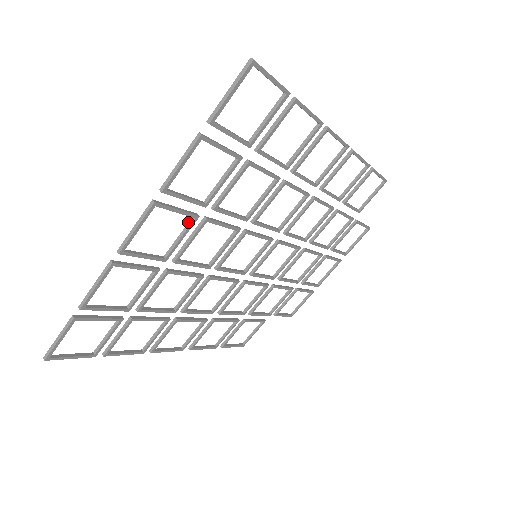
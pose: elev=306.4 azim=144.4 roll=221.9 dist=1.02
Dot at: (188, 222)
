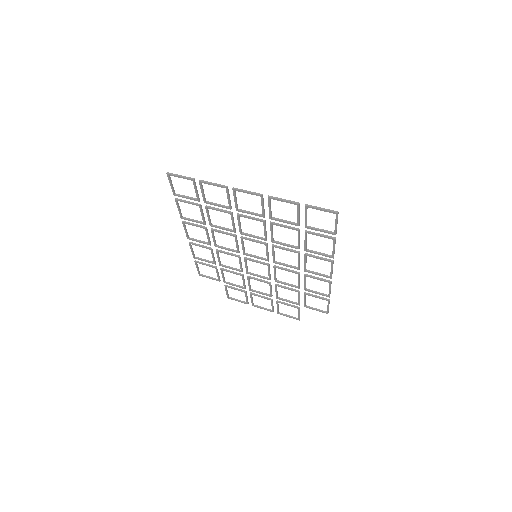
Dot at: occluded
